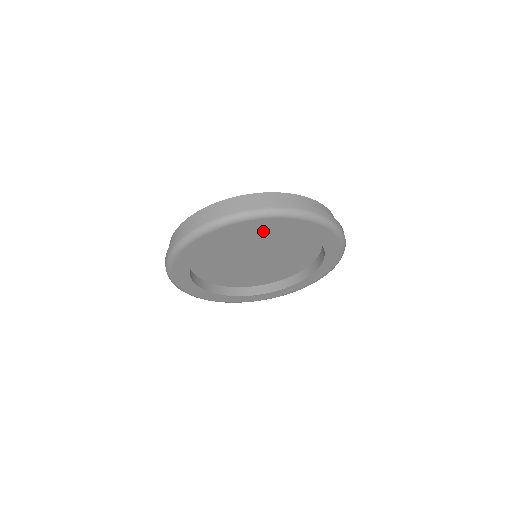
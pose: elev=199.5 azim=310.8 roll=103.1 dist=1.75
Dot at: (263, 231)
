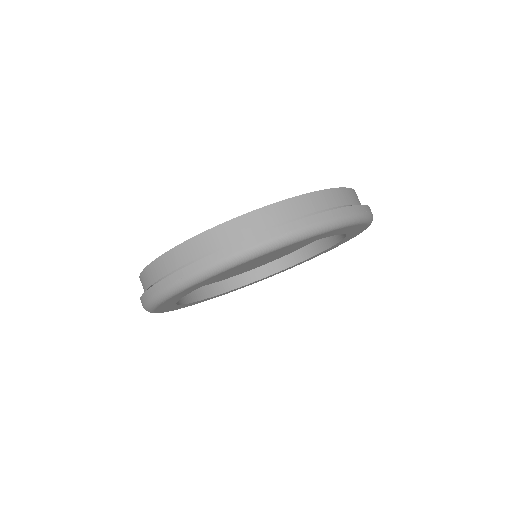
Dot at: occluded
